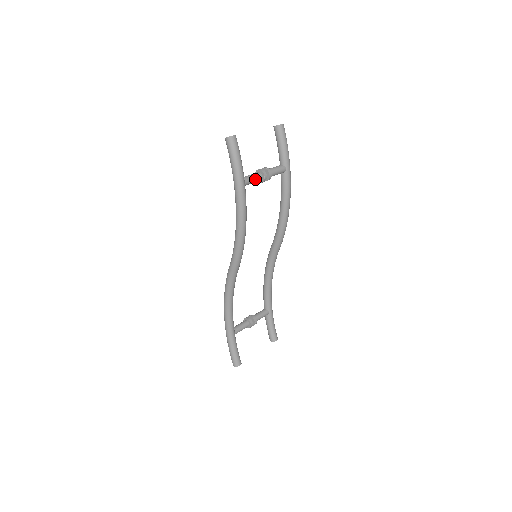
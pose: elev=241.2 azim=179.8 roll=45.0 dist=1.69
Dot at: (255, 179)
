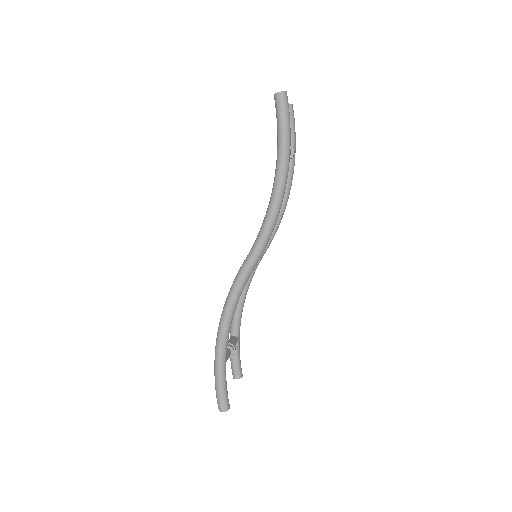
Dot at: (290, 151)
